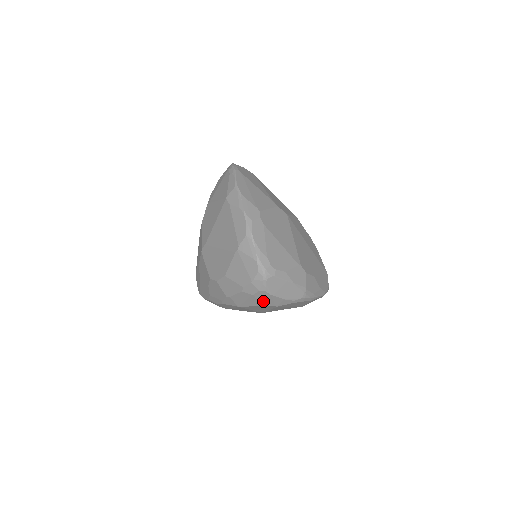
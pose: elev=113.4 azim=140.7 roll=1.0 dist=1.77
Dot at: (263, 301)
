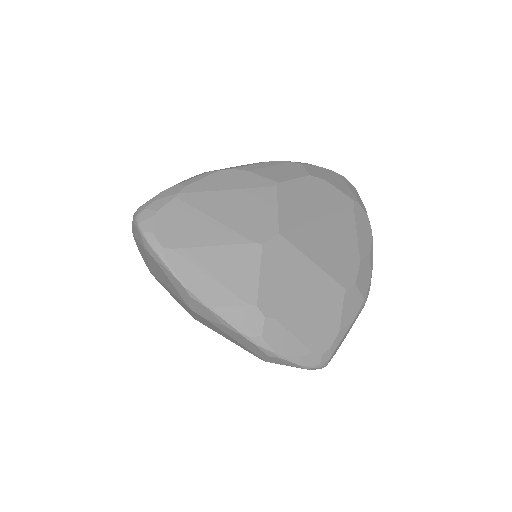
Dot at: occluded
